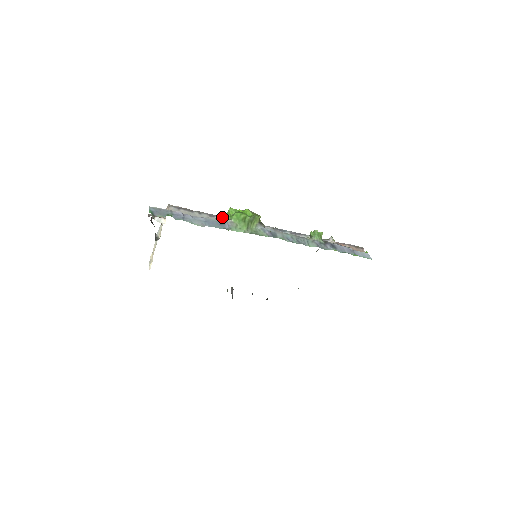
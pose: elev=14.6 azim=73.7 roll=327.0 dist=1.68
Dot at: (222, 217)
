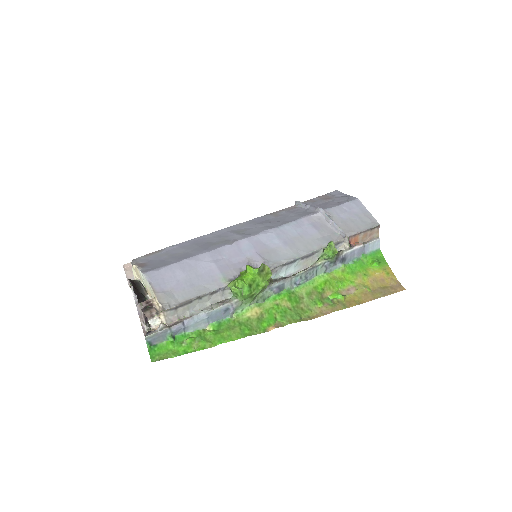
Dot at: (226, 287)
